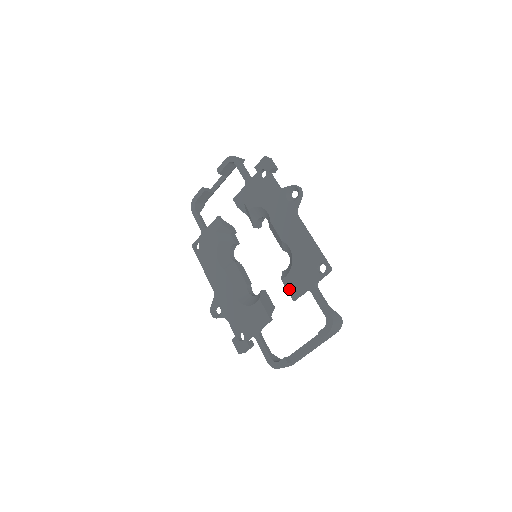
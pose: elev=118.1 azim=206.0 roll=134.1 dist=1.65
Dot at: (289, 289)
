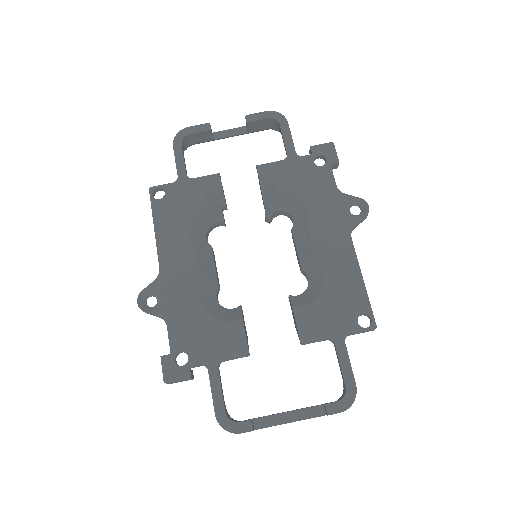
Dot at: (301, 325)
